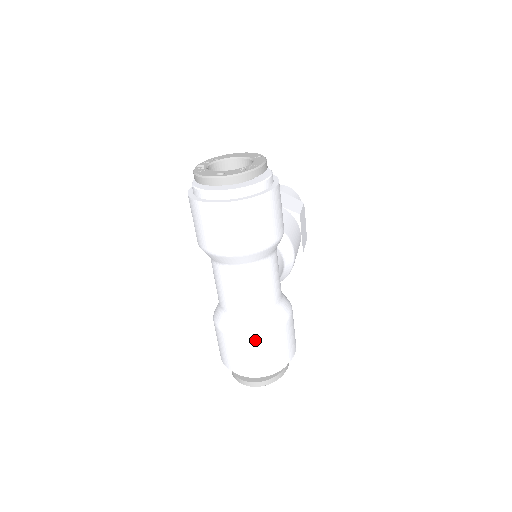
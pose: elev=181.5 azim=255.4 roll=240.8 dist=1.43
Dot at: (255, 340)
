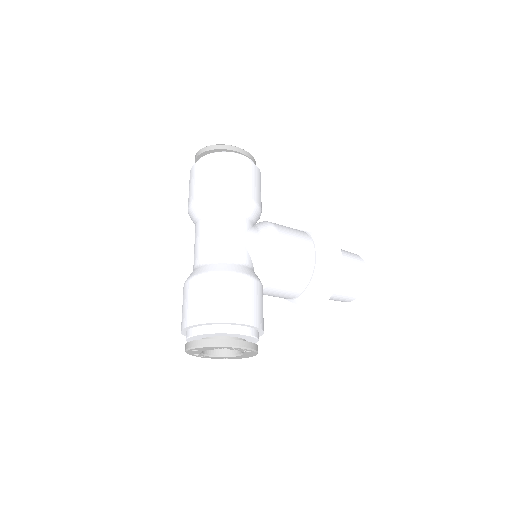
Dot at: (193, 282)
